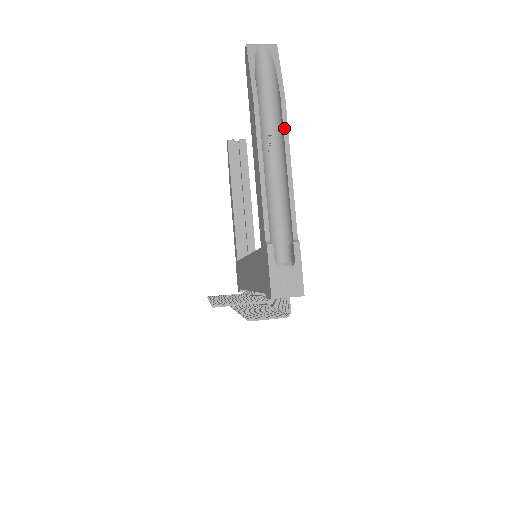
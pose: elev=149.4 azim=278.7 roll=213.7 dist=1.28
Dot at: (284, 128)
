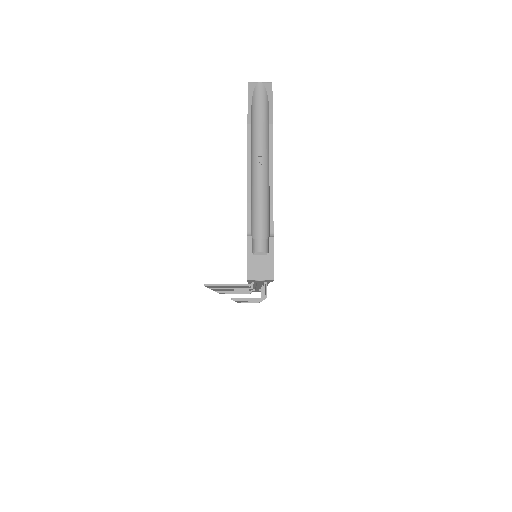
Dot at: (270, 147)
